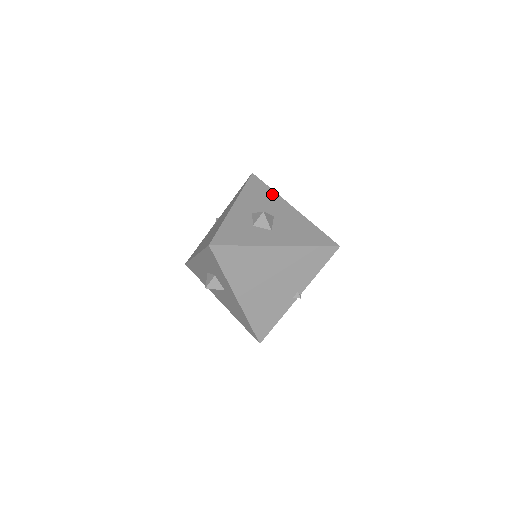
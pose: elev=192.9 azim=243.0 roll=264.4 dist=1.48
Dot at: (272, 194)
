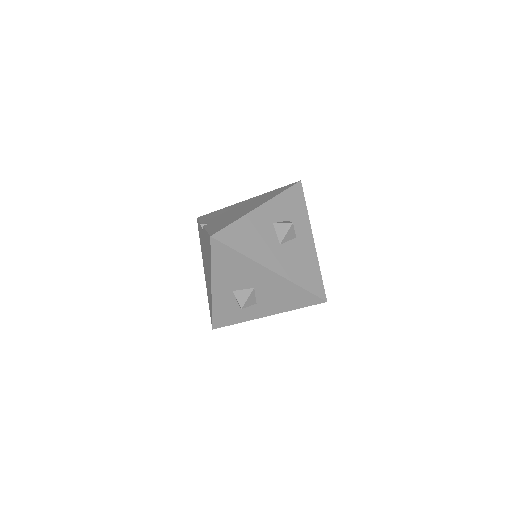
Dot at: (243, 261)
